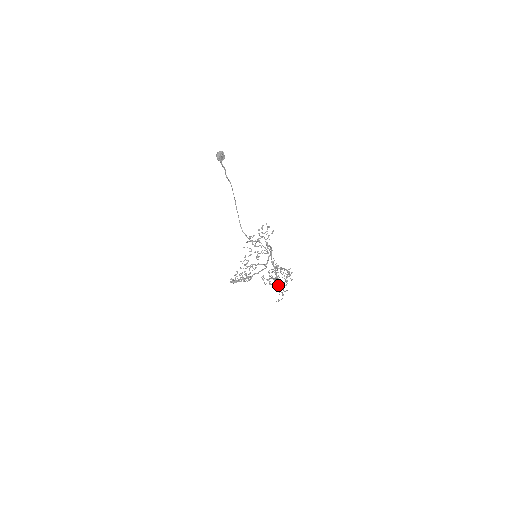
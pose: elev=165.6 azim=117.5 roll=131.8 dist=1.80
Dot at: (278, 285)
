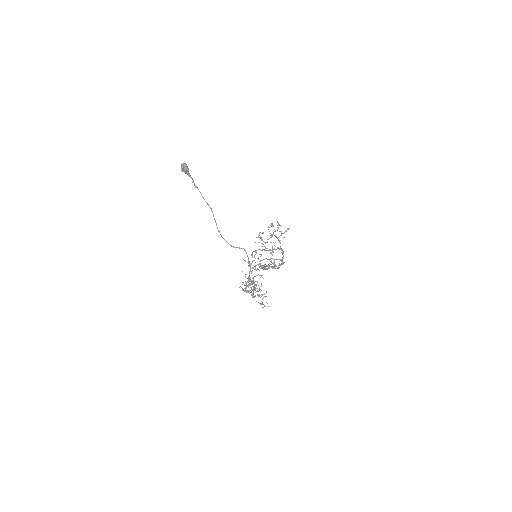
Dot at: occluded
